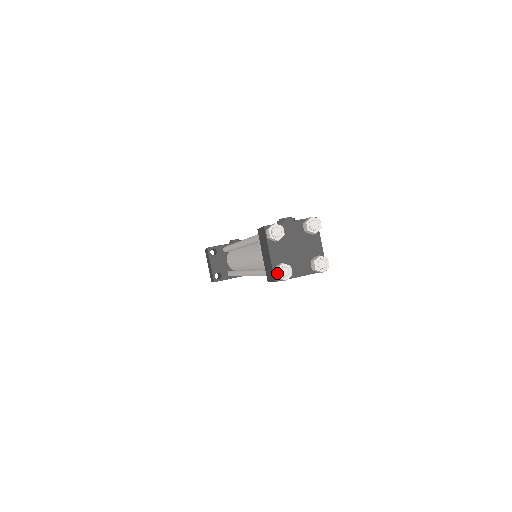
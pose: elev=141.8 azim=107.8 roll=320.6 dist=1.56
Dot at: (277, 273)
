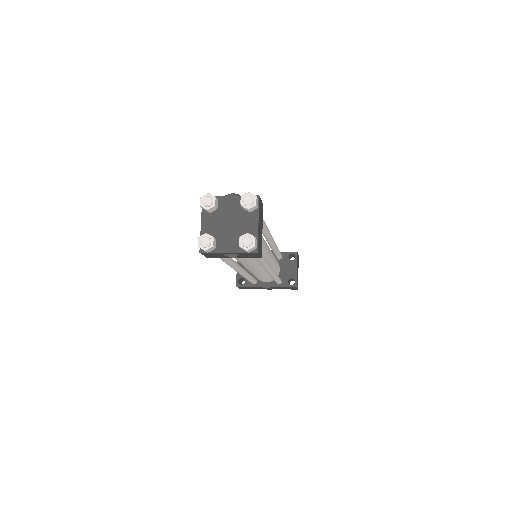
Dot at: (198, 241)
